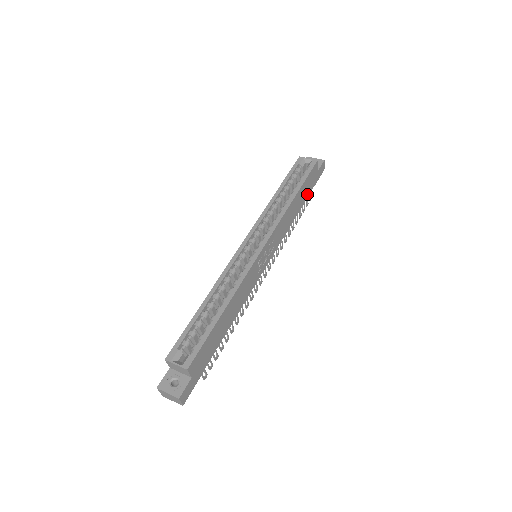
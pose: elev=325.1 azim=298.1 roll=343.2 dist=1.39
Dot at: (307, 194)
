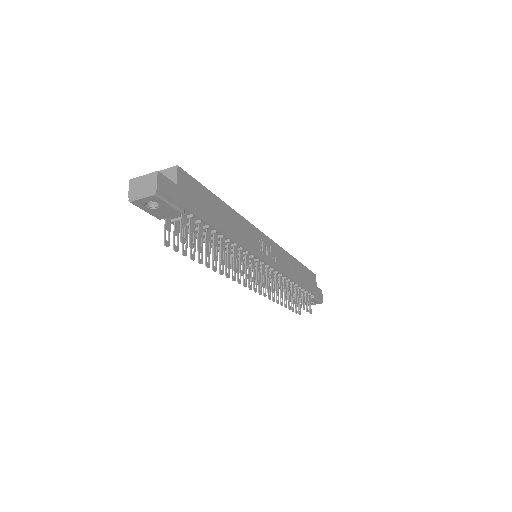
Dot at: (307, 287)
